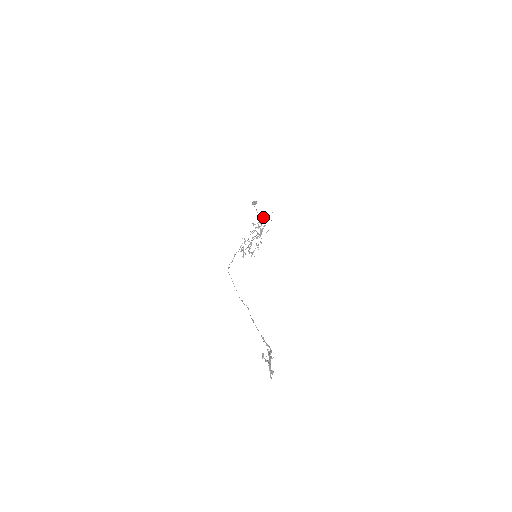
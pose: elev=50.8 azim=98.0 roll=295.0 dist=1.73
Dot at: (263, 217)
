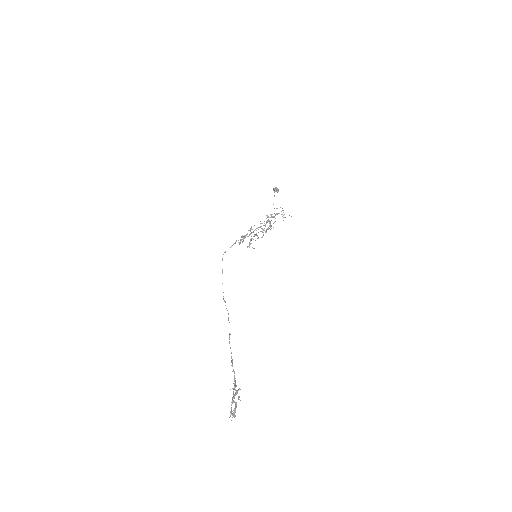
Dot at: (278, 213)
